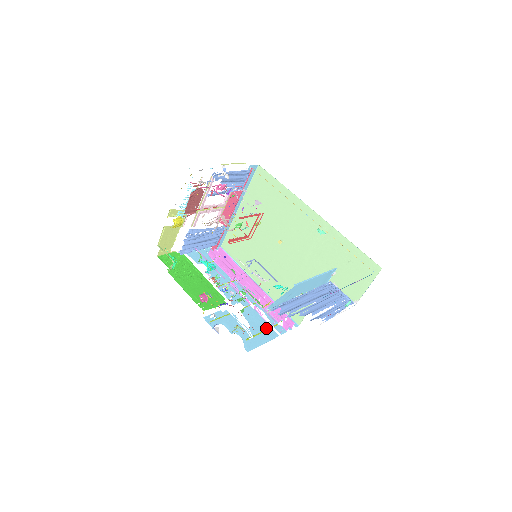
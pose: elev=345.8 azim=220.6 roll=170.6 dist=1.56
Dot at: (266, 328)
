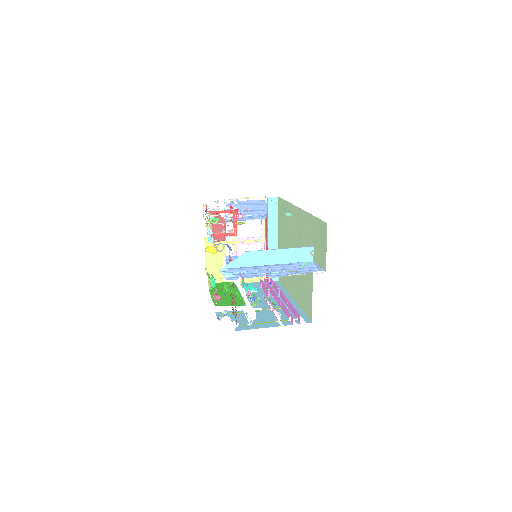
Dot at: (271, 321)
